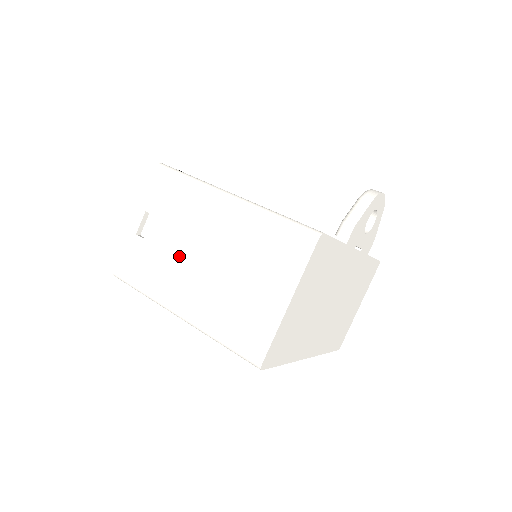
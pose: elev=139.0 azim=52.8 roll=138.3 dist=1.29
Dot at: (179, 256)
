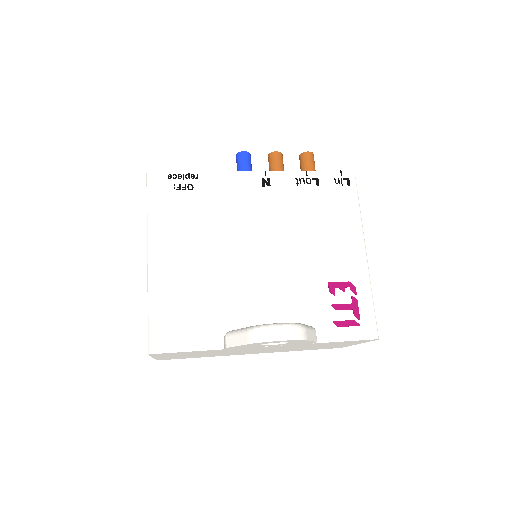
Dot at: occluded
